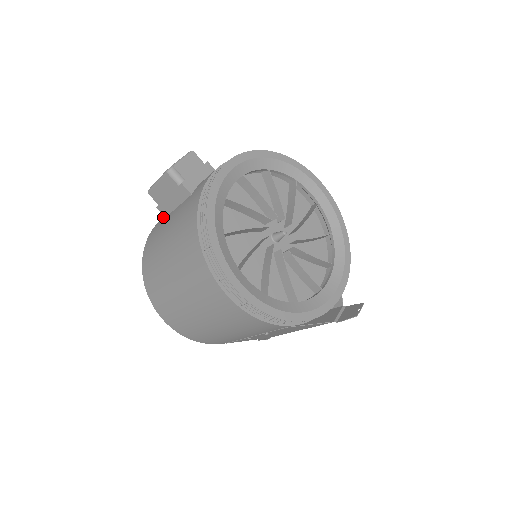
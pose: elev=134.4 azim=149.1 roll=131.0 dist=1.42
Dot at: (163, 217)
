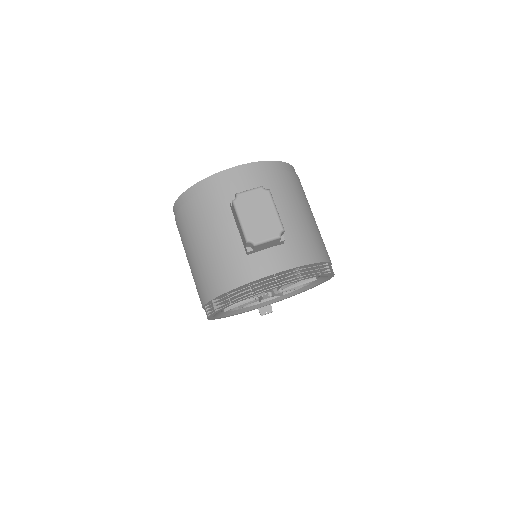
Dot at: (232, 192)
